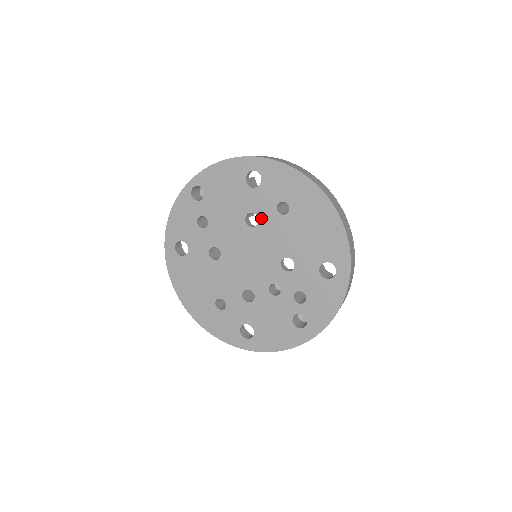
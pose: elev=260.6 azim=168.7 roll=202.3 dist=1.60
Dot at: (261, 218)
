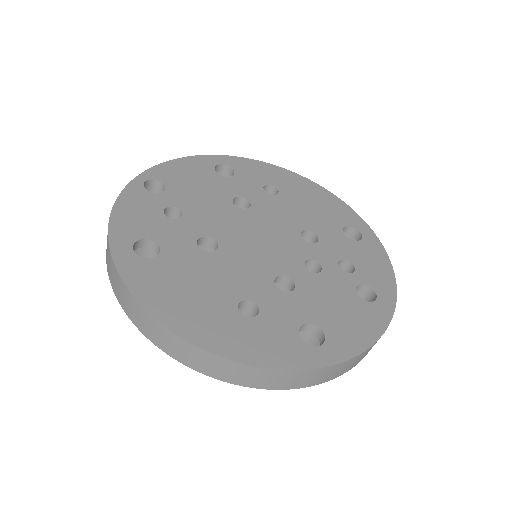
Dot at: (252, 200)
